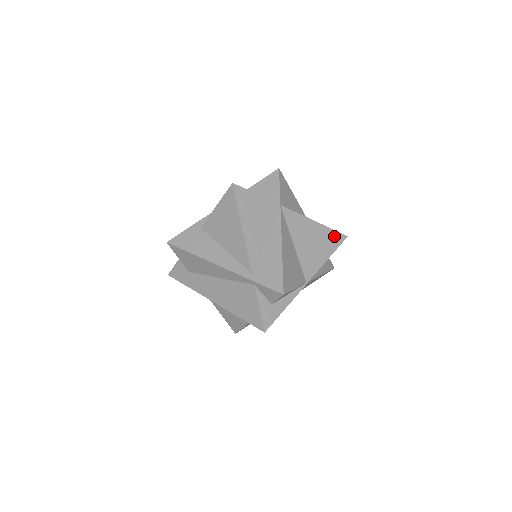
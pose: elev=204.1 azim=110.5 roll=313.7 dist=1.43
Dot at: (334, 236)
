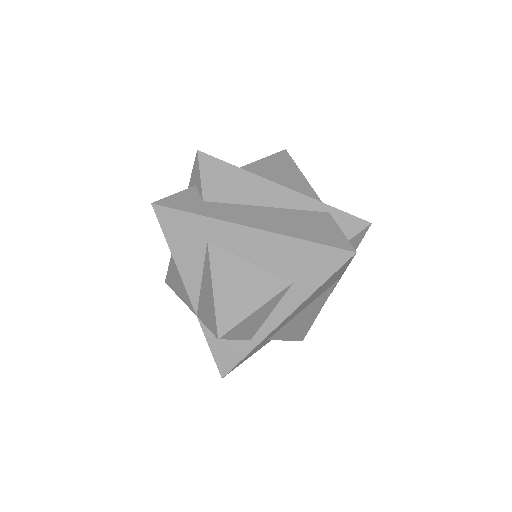
Dot at: occluded
